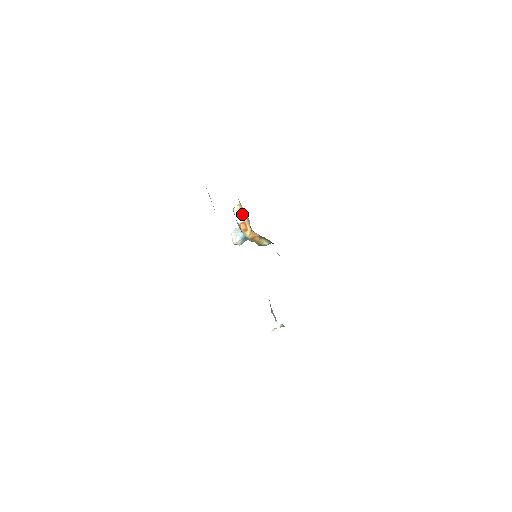
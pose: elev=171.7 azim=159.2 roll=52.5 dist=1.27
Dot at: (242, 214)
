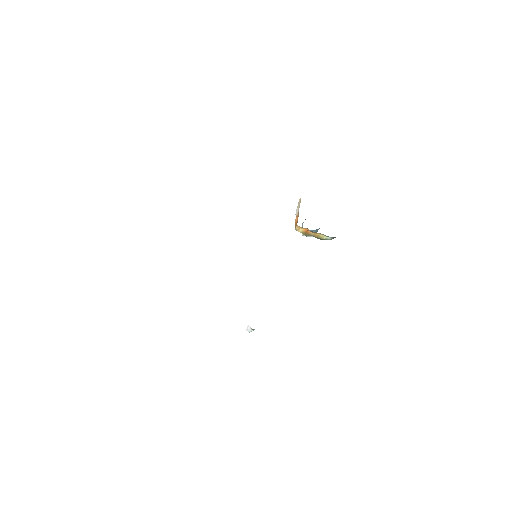
Dot at: (299, 207)
